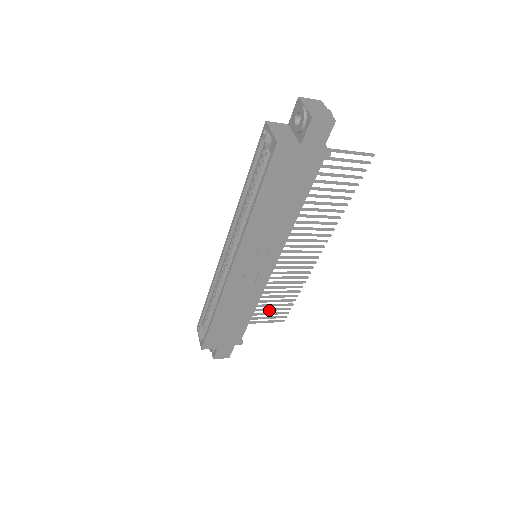
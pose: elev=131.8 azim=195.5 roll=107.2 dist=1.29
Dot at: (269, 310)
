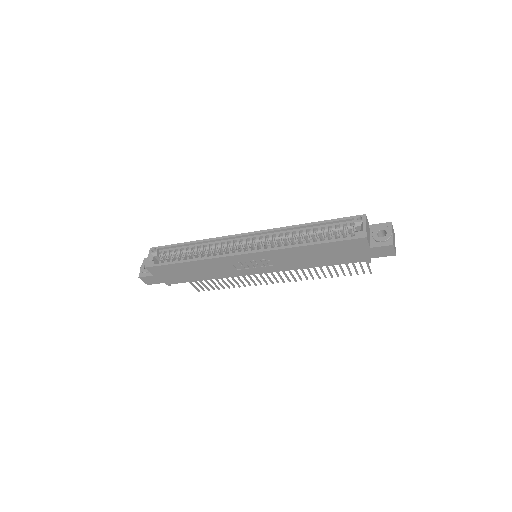
Dot at: (205, 280)
